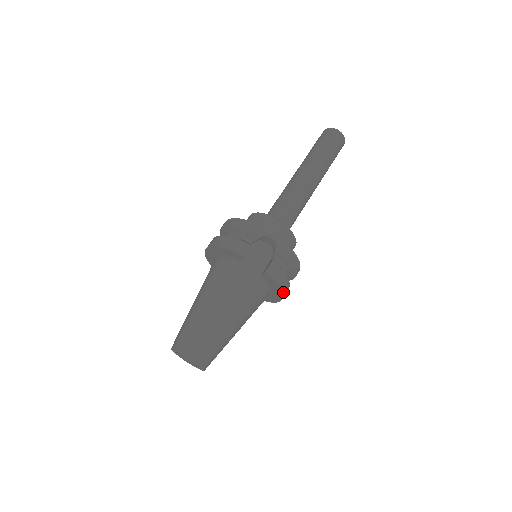
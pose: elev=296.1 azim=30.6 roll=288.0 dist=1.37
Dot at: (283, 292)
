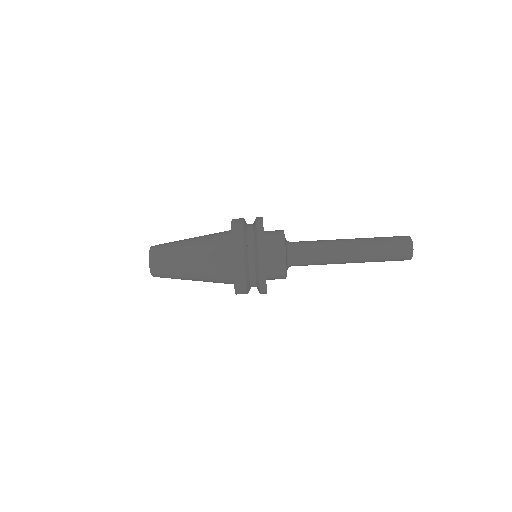
Dot at: occluded
